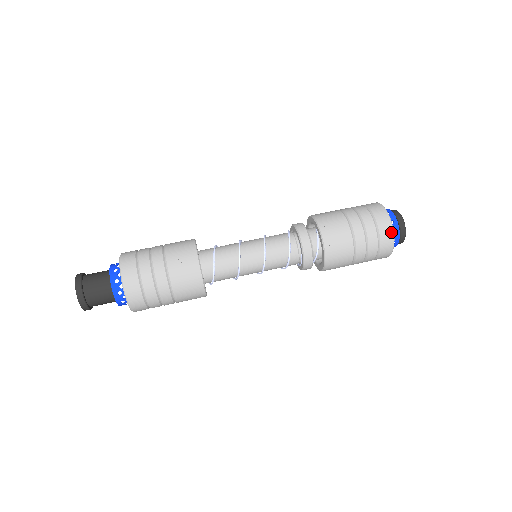
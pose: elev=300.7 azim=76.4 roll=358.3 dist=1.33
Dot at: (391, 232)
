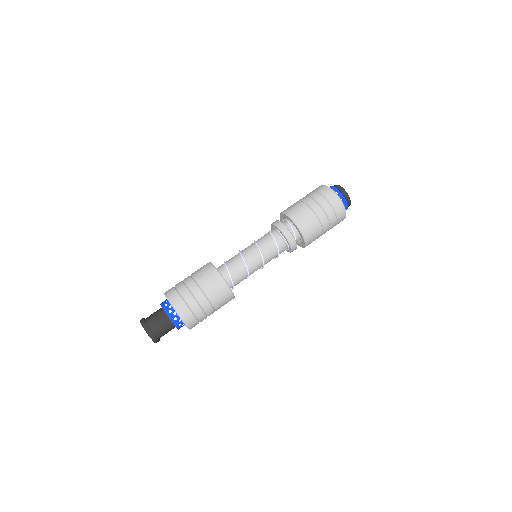
Dot at: (331, 191)
